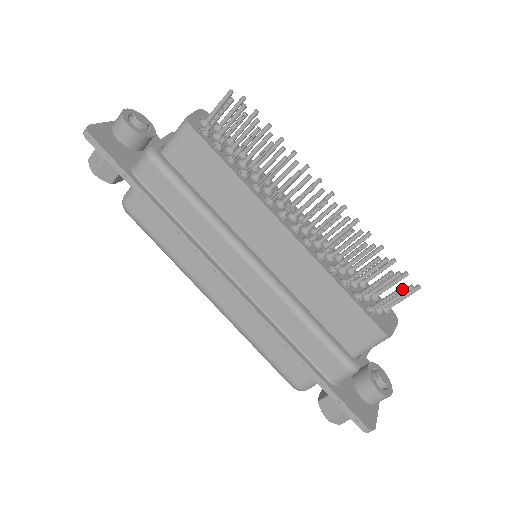
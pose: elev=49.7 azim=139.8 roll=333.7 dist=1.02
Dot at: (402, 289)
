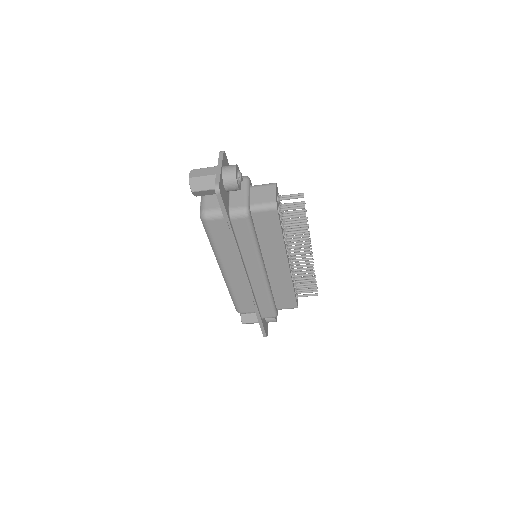
Dot at: (316, 295)
